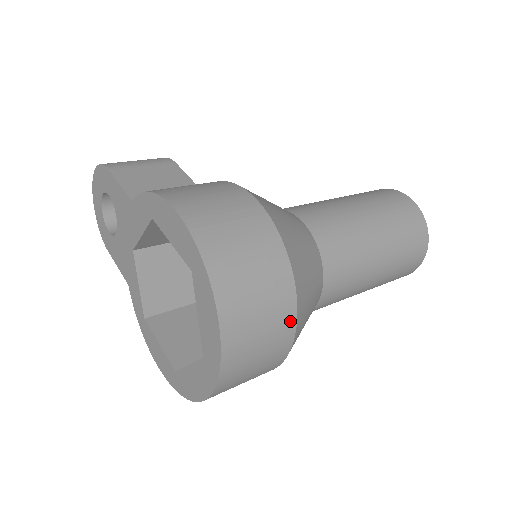
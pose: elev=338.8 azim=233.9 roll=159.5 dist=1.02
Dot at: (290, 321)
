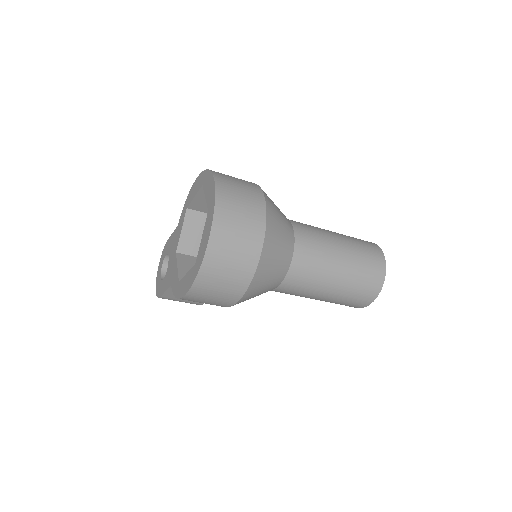
Dot at: (260, 198)
